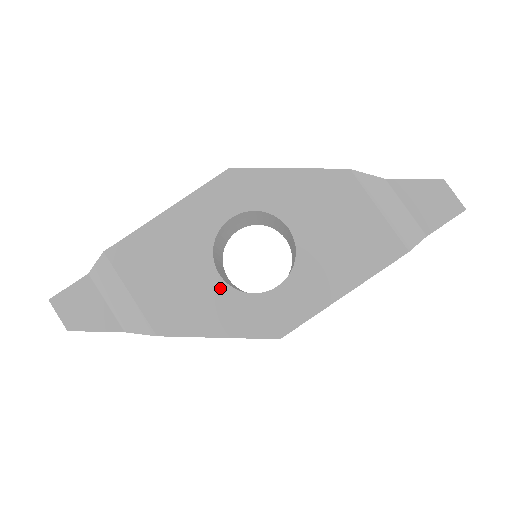
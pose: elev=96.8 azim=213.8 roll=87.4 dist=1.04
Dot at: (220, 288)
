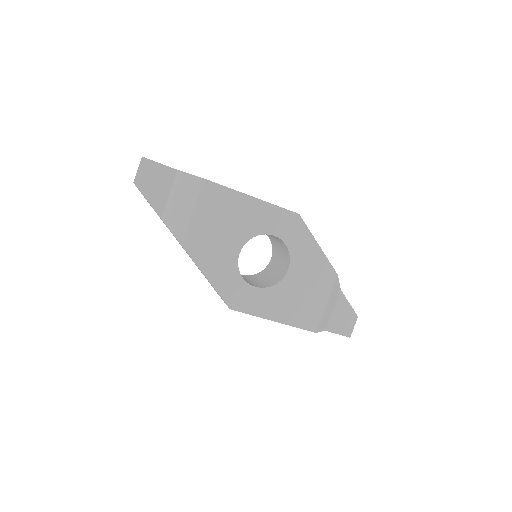
Dot at: (233, 259)
